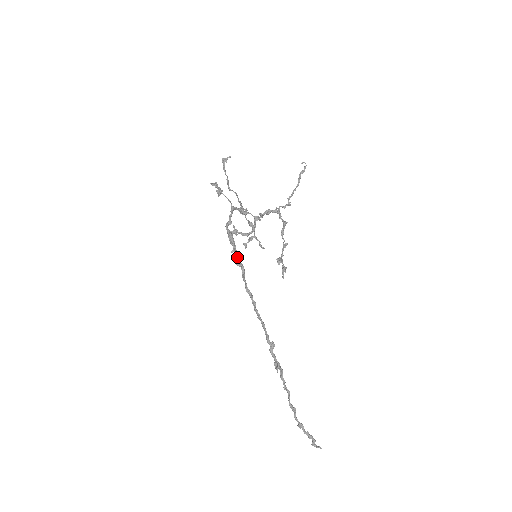
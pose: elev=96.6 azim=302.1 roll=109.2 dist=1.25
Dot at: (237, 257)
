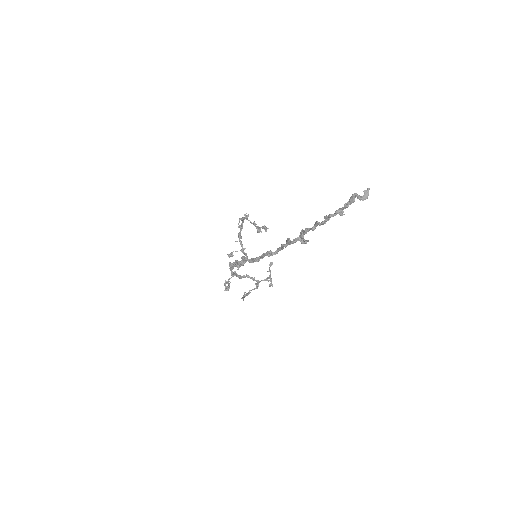
Dot at: (236, 261)
